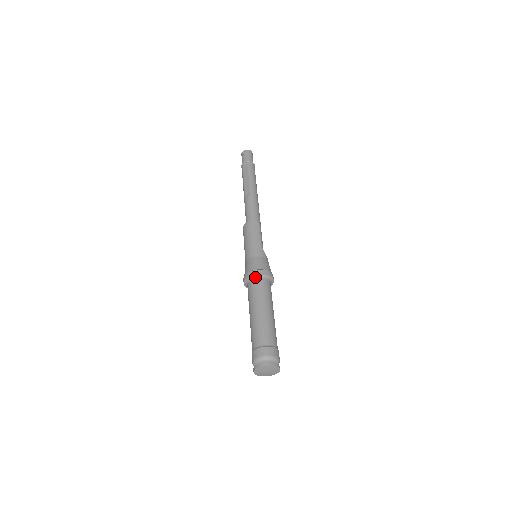
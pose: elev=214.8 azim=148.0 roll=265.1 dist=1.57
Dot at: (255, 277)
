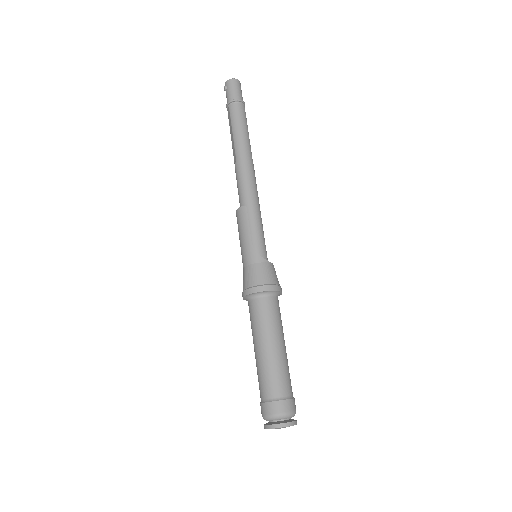
Dot at: (248, 299)
